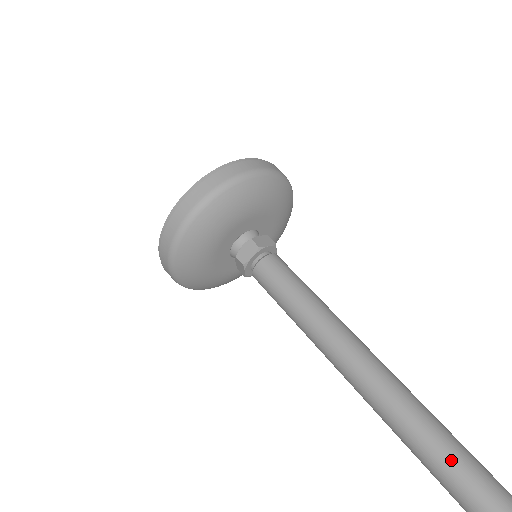
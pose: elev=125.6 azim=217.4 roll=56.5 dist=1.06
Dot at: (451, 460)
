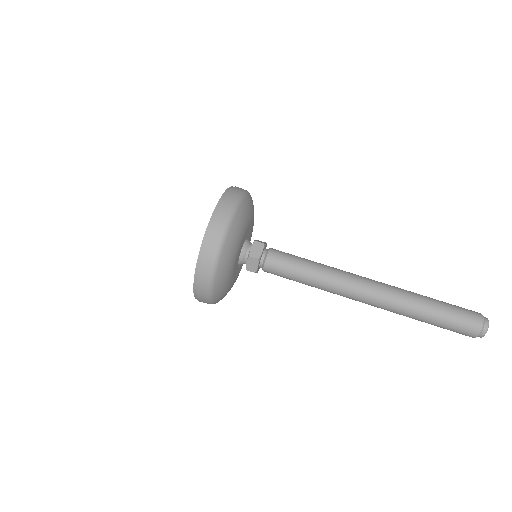
Dot at: (438, 318)
